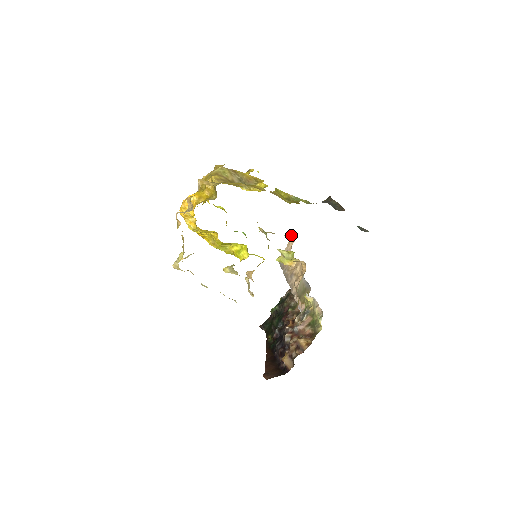
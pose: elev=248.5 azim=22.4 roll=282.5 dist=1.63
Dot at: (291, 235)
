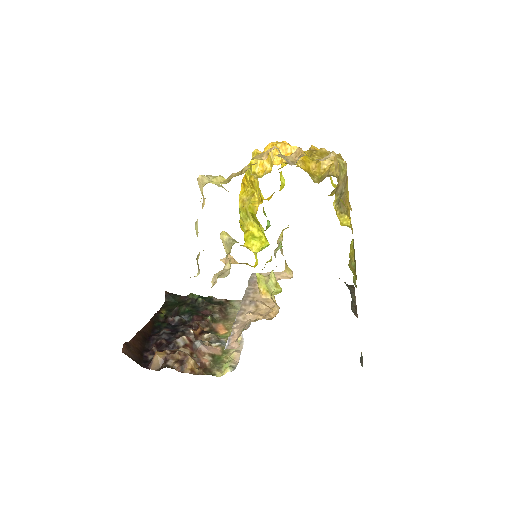
Dot at: (290, 271)
